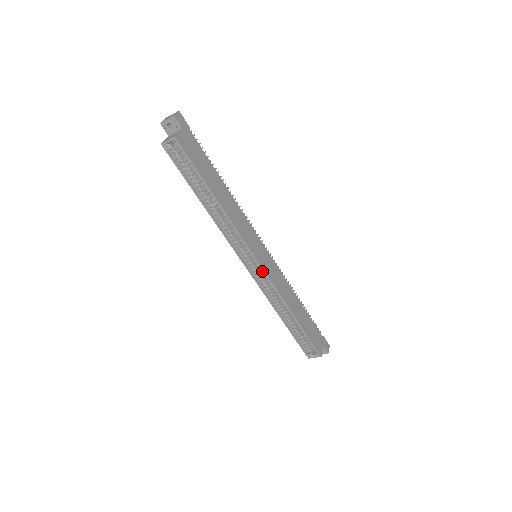
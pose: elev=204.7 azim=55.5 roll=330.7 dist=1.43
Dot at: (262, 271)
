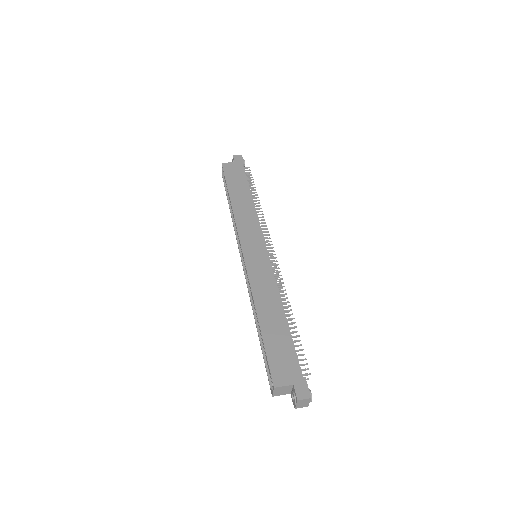
Dot at: (246, 263)
